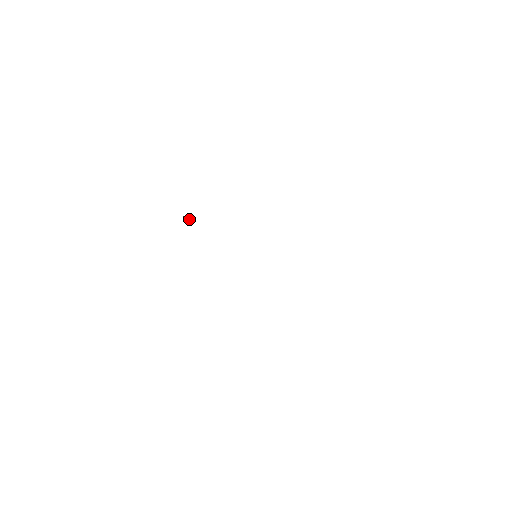
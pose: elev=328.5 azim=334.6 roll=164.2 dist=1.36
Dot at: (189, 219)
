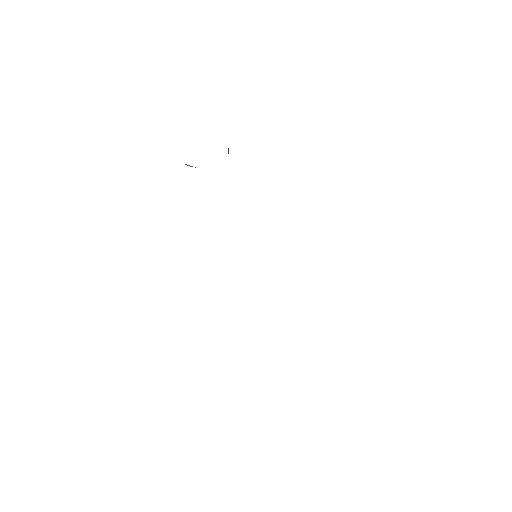
Dot at: occluded
